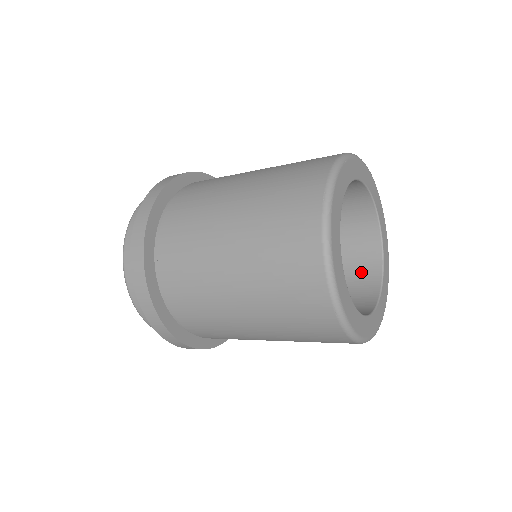
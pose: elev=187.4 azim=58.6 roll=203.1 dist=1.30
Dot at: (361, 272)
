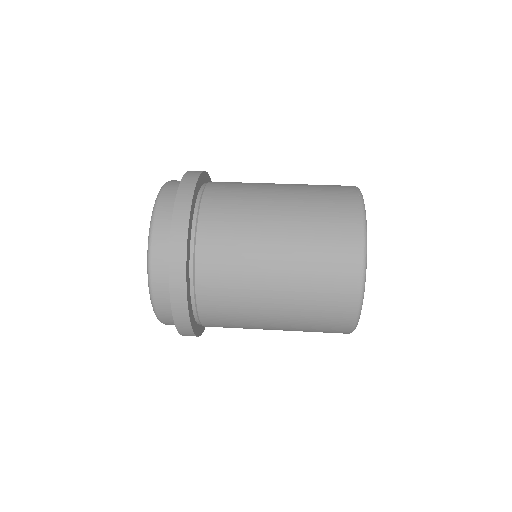
Dot at: occluded
